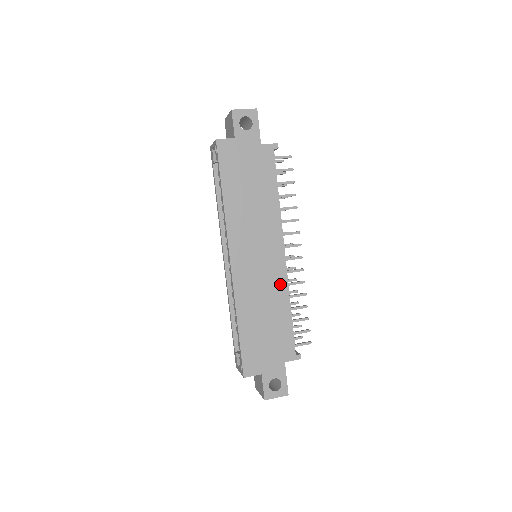
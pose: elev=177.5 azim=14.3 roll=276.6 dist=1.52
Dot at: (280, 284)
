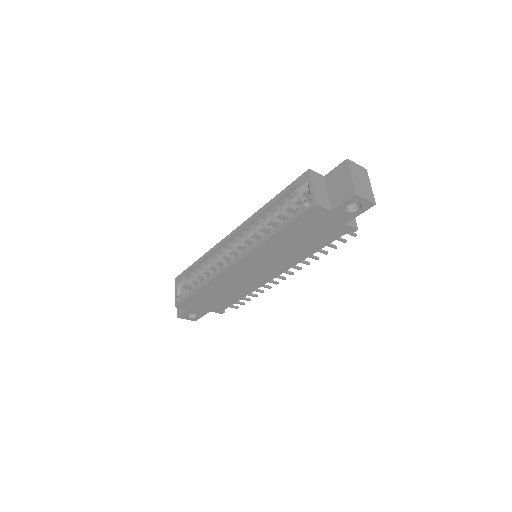
Dot at: (253, 286)
